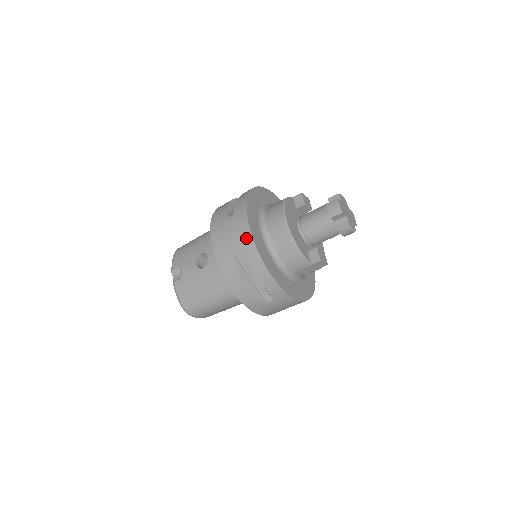
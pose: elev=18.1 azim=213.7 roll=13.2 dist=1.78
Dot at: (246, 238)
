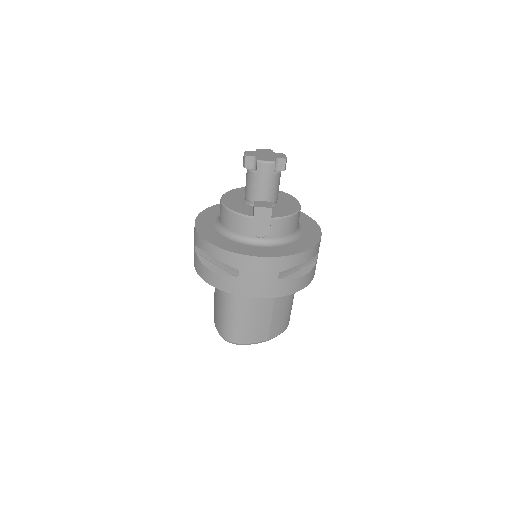
Dot at: (195, 233)
